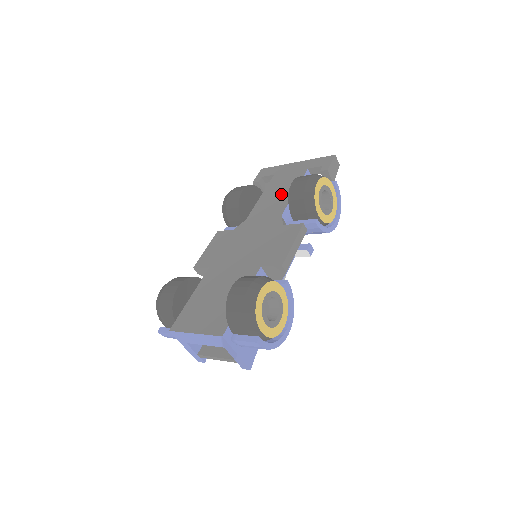
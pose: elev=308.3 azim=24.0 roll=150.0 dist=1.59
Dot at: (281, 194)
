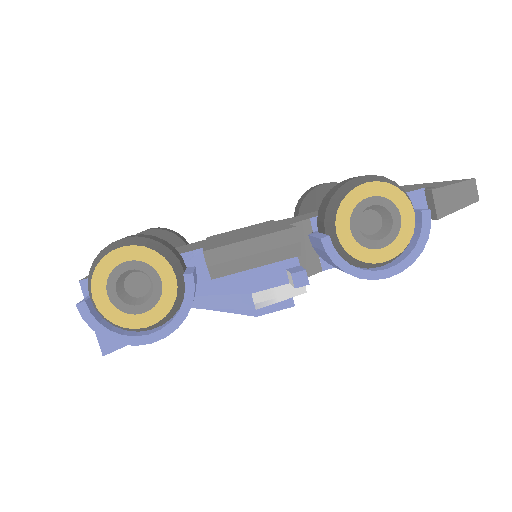
Dot at: occluded
